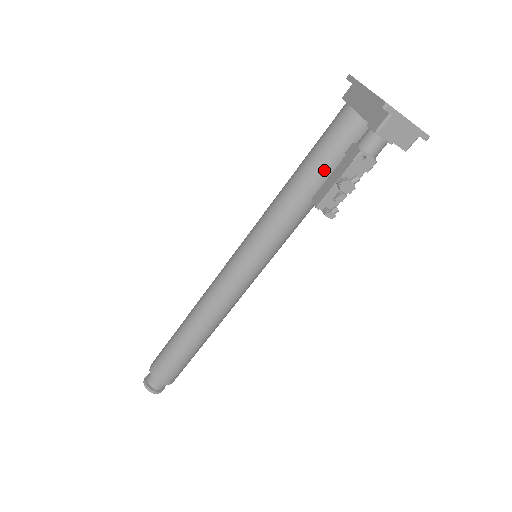
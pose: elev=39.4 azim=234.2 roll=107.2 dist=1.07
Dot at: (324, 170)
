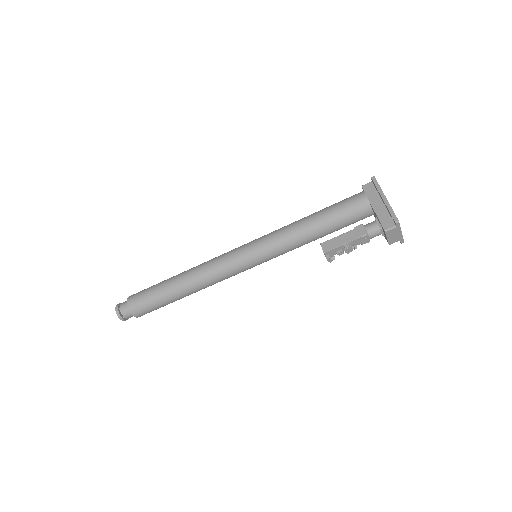
Dot at: (333, 227)
